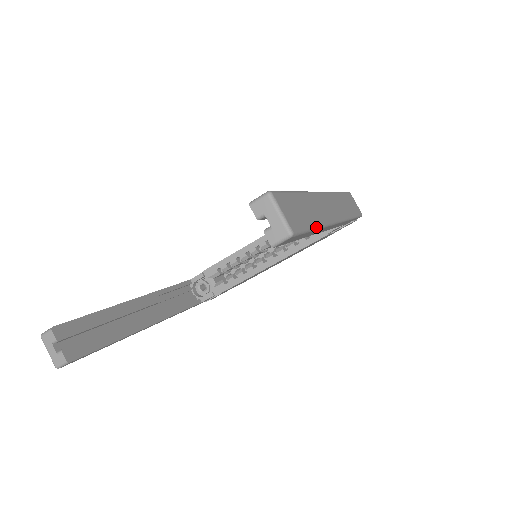
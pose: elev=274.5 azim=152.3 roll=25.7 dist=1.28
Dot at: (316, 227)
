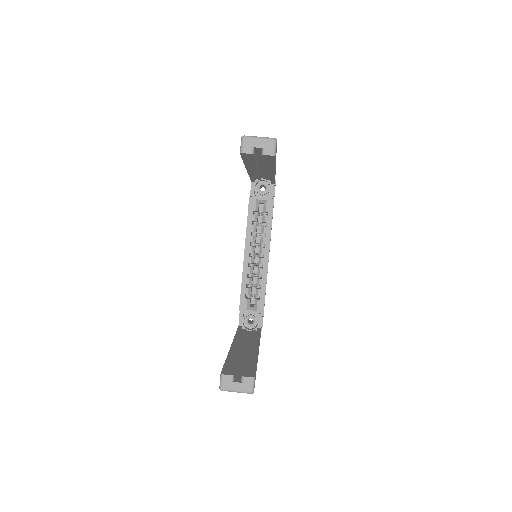
Dot at: occluded
